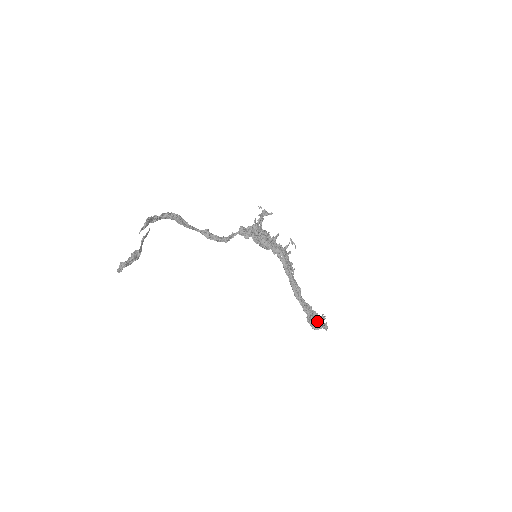
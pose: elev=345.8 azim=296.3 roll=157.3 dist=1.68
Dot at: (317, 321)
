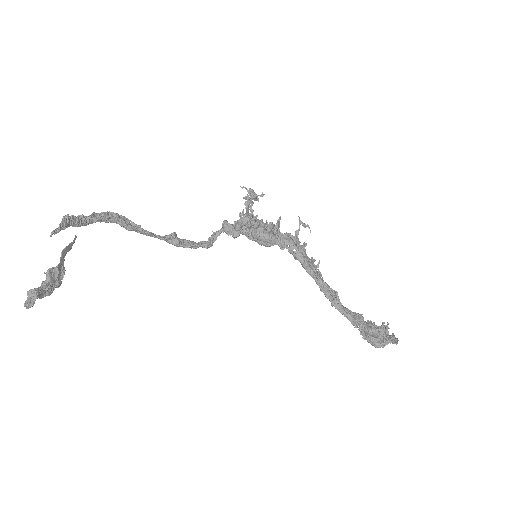
Dot at: (378, 333)
